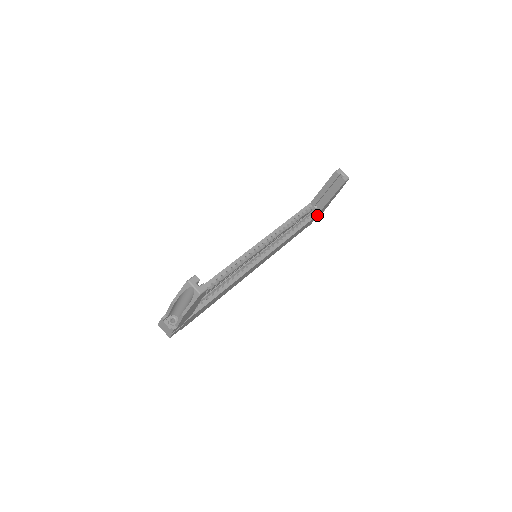
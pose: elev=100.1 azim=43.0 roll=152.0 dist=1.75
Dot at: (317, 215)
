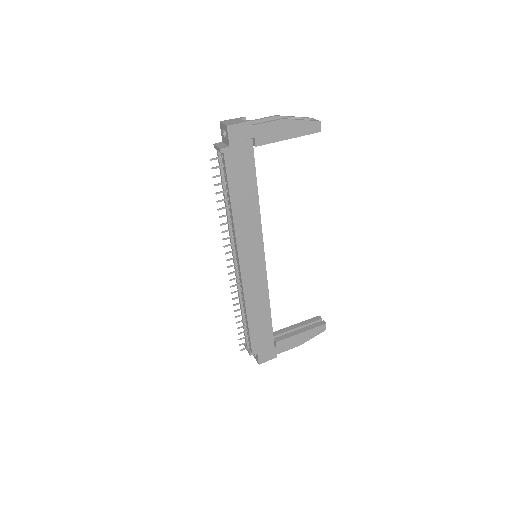
Dot at: (272, 343)
